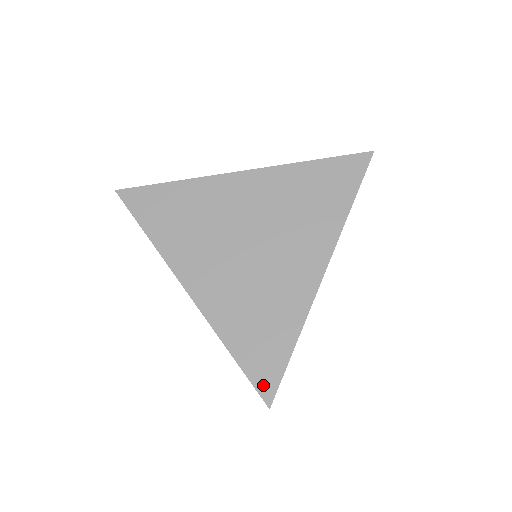
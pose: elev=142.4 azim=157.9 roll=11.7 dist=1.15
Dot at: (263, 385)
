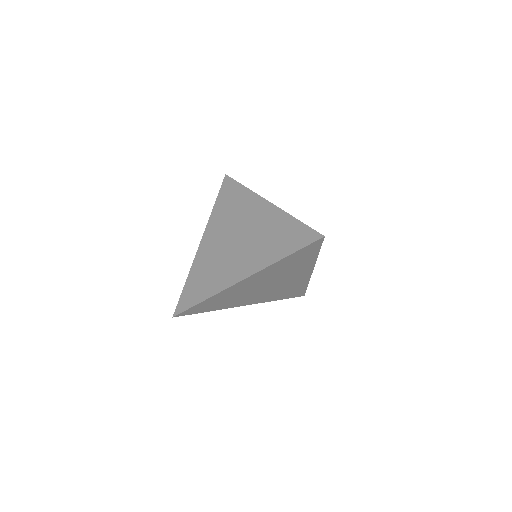
Dot at: (180, 305)
